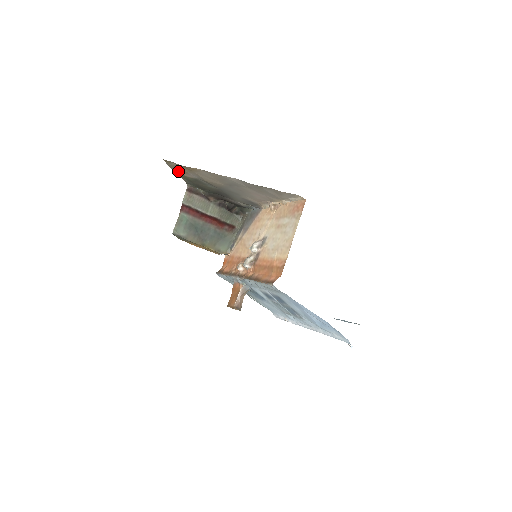
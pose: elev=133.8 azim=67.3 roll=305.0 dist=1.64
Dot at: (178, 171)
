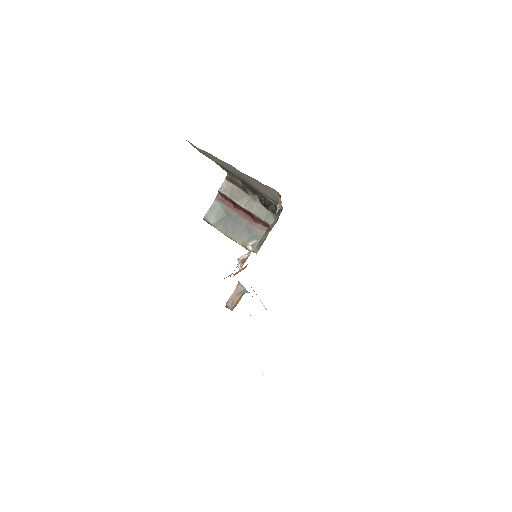
Dot at: (205, 155)
